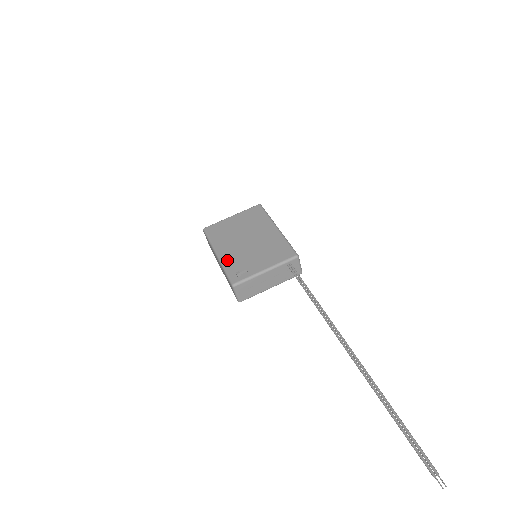
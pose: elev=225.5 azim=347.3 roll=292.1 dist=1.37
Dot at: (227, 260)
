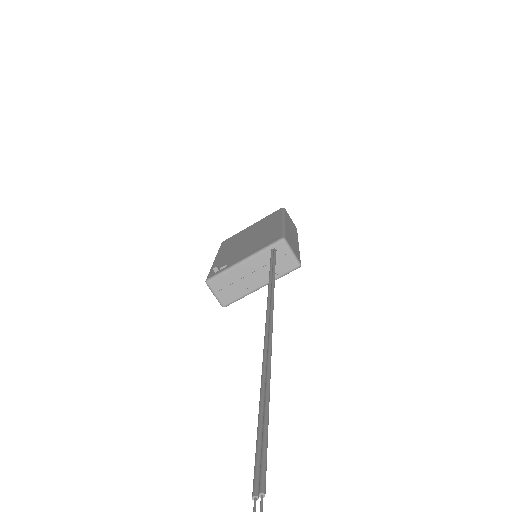
Dot at: (218, 261)
